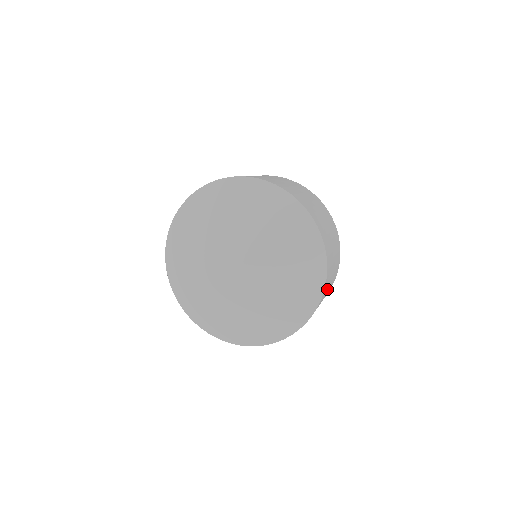
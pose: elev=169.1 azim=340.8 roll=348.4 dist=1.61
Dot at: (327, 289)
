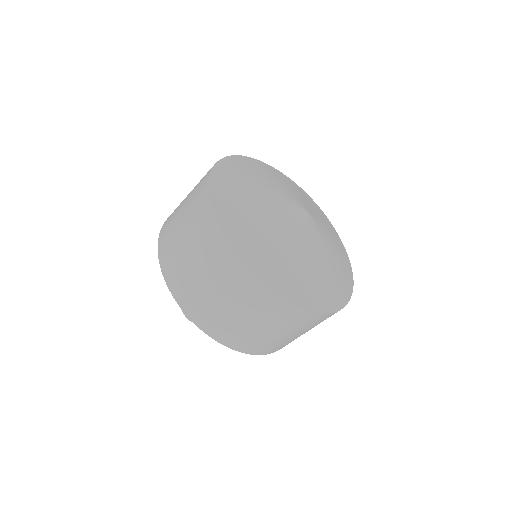
Dot at: occluded
